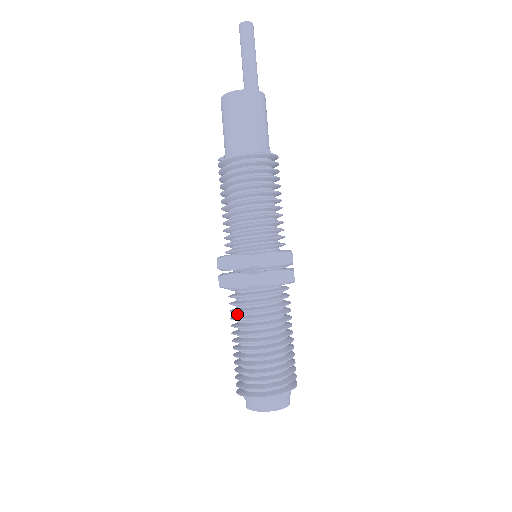
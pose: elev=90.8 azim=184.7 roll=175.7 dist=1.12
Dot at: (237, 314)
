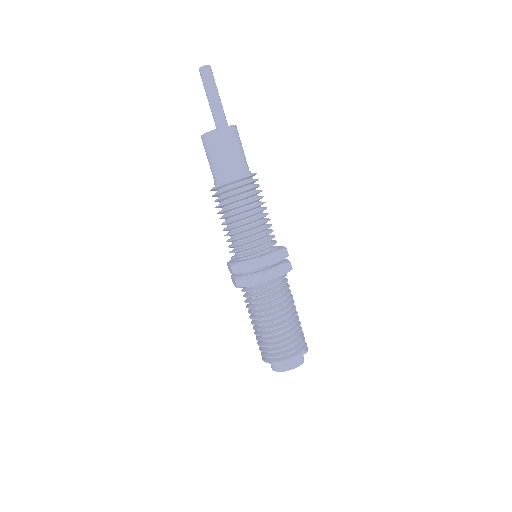
Dot at: occluded
